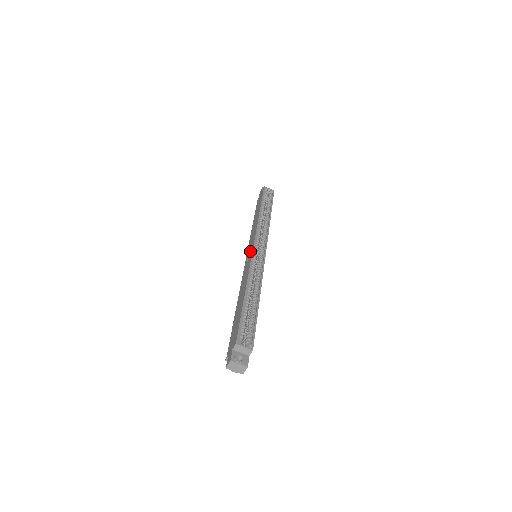
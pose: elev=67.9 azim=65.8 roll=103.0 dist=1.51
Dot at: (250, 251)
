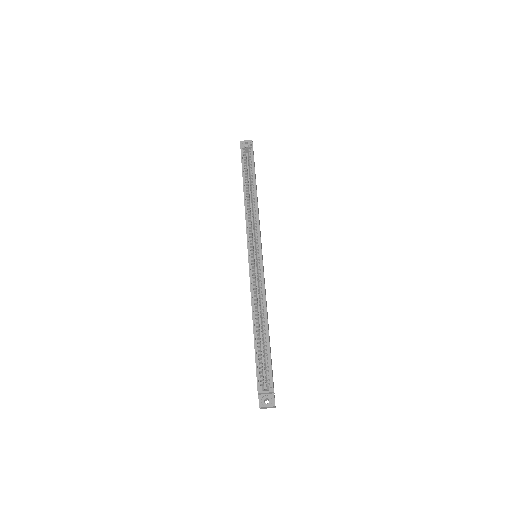
Dot at: occluded
